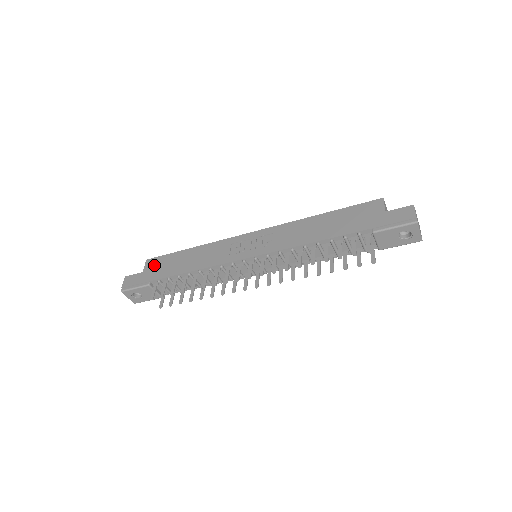
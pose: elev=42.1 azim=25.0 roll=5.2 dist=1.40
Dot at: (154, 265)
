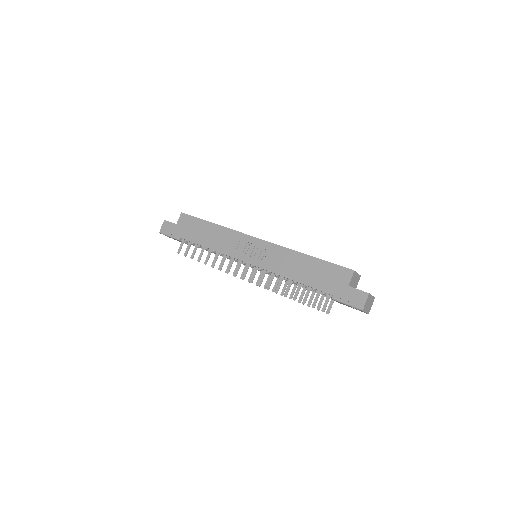
Dot at: (185, 223)
